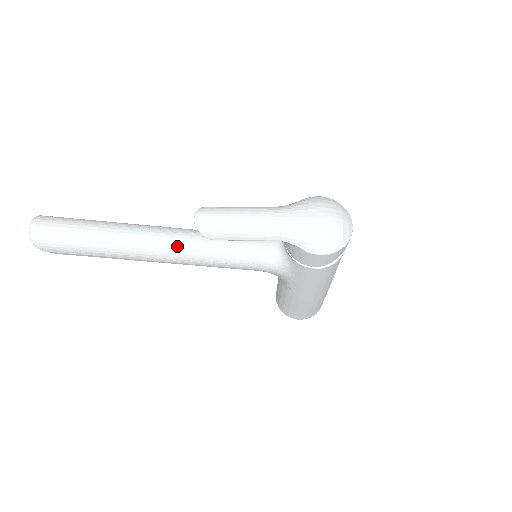
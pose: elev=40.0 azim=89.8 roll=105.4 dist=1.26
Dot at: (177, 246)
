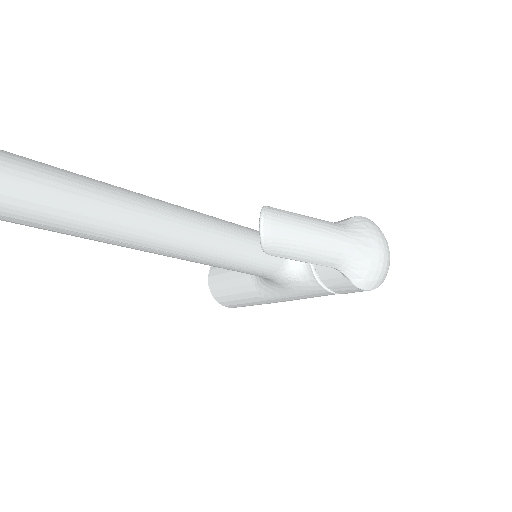
Dot at: (198, 241)
